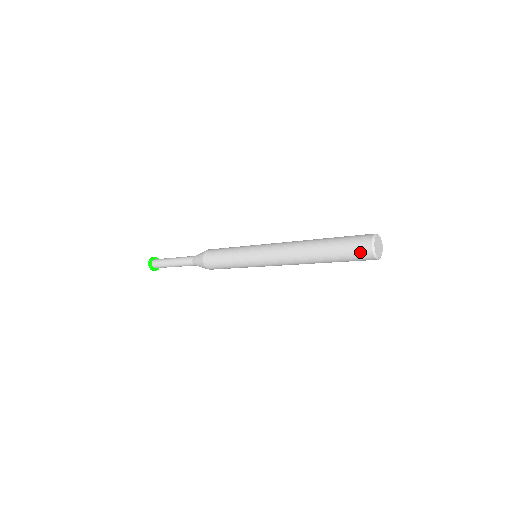
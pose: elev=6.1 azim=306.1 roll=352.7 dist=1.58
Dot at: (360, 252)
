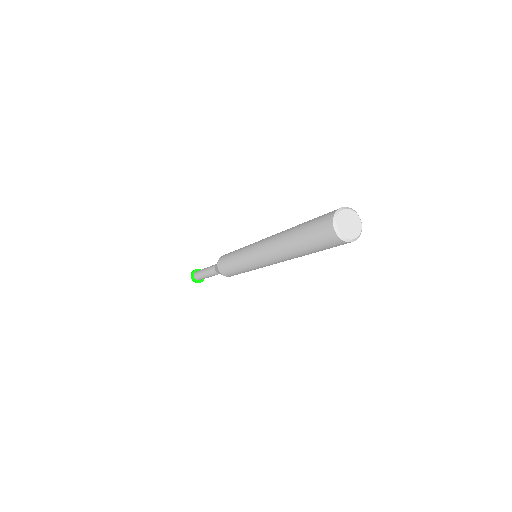
Dot at: (323, 221)
